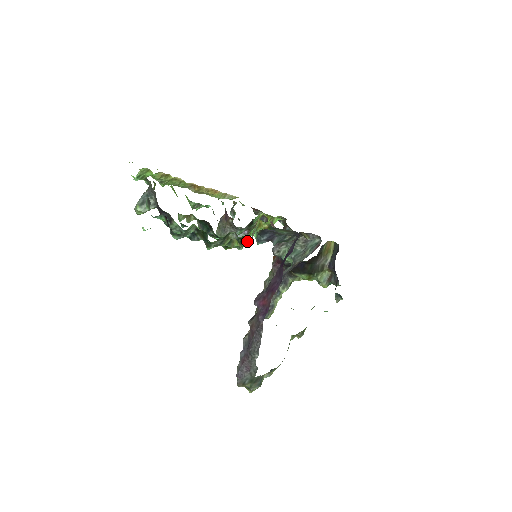
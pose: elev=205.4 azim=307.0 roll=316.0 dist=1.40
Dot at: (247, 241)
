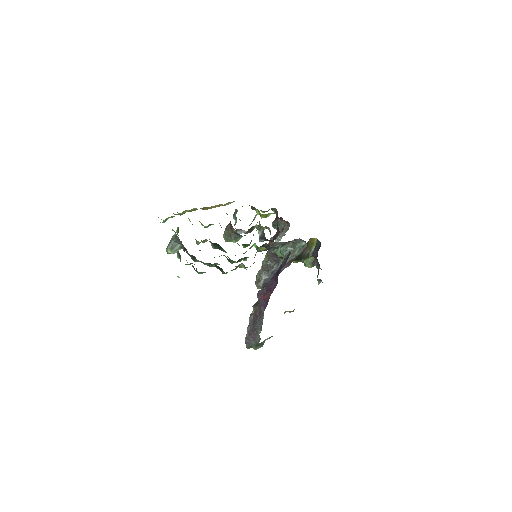
Dot at: occluded
